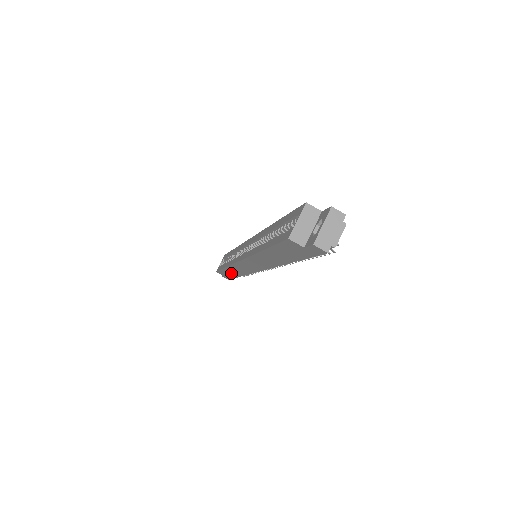
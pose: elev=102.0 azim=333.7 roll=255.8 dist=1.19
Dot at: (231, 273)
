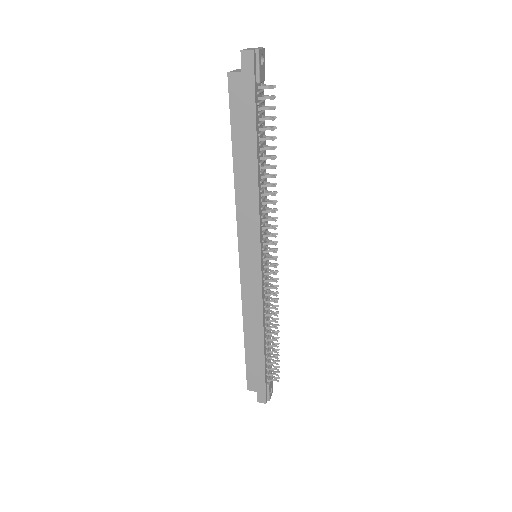
Dot at: (255, 350)
